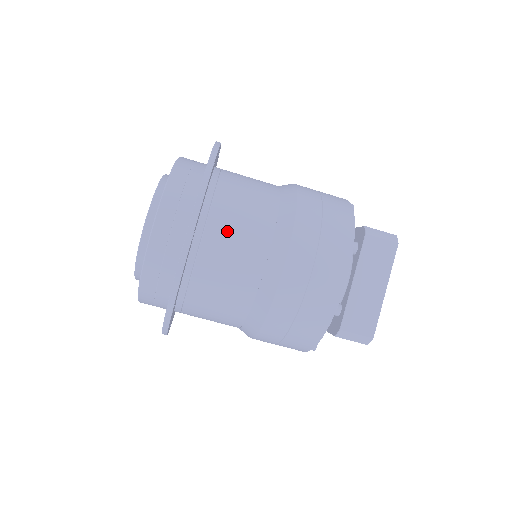
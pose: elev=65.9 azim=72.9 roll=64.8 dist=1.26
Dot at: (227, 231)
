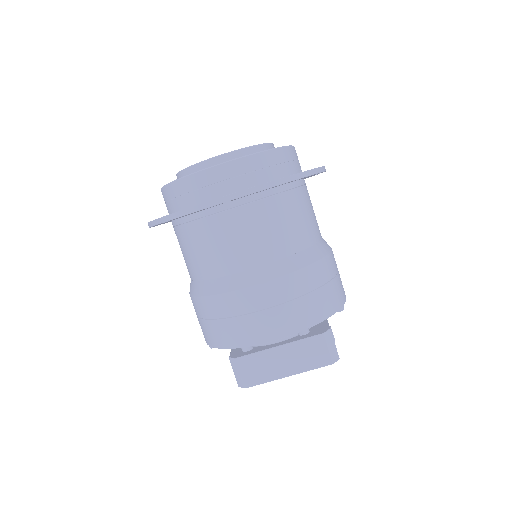
Dot at: (251, 224)
